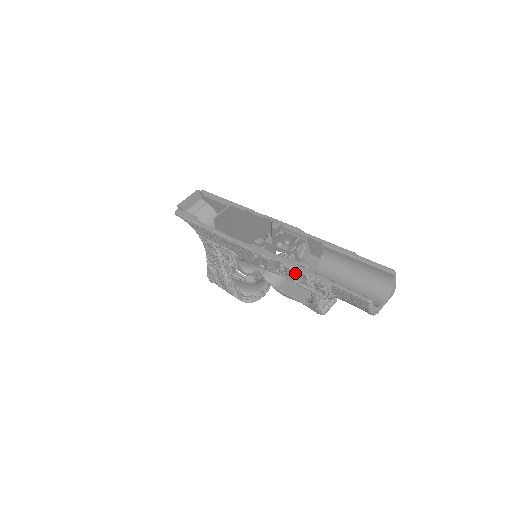
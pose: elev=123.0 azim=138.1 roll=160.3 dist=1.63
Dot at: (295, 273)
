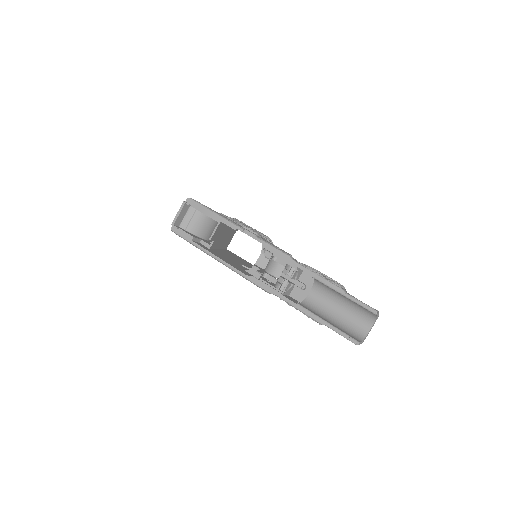
Dot at: (294, 307)
